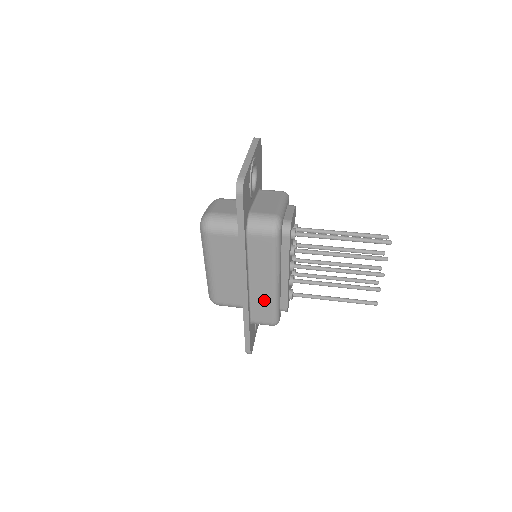
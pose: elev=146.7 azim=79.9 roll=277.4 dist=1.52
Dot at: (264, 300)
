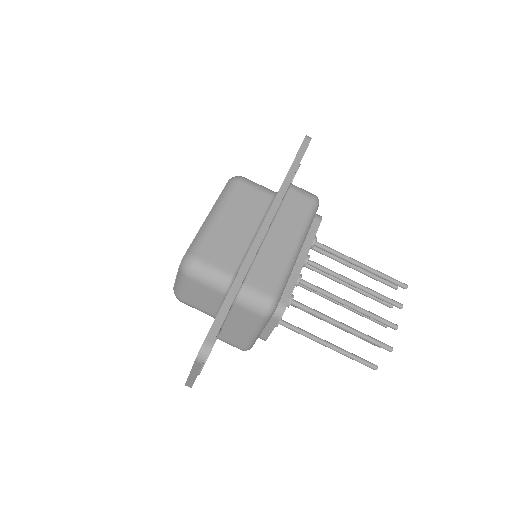
Dot at: occluded
